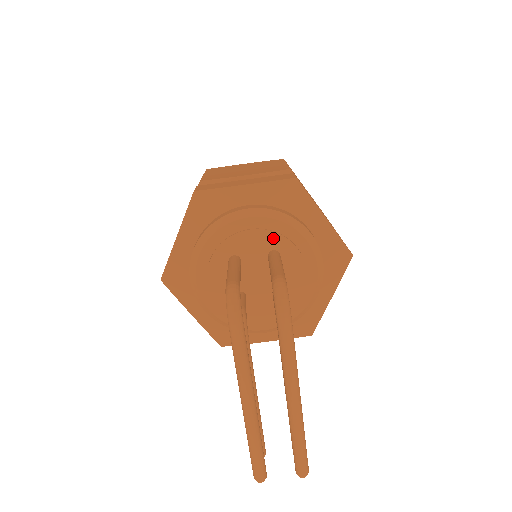
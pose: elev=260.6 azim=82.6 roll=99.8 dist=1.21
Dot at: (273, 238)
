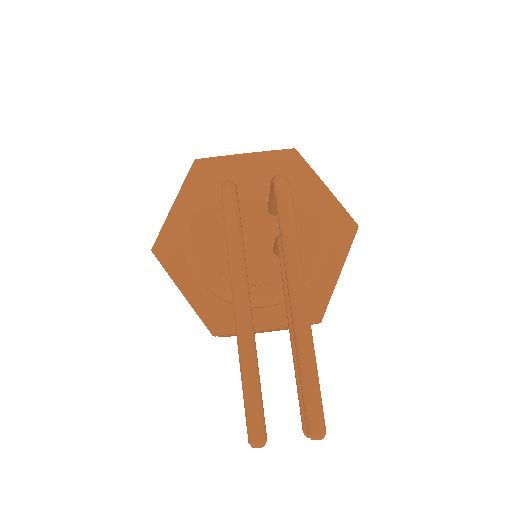
Dot at: occluded
